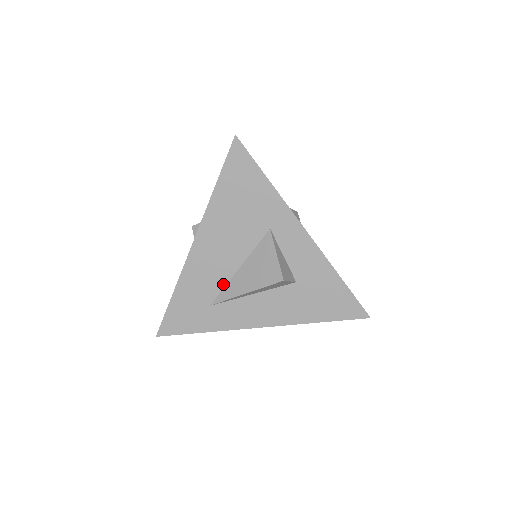
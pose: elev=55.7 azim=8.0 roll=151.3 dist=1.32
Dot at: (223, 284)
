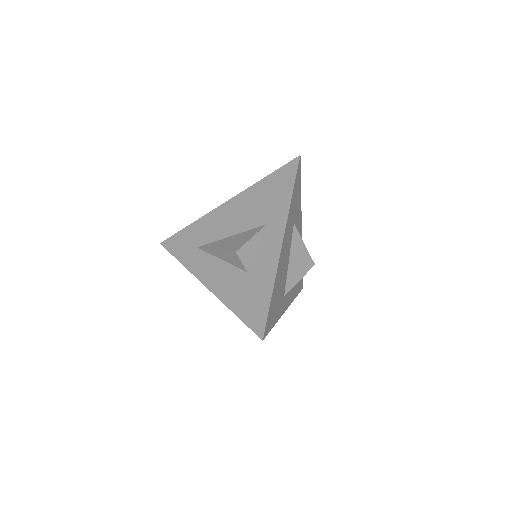
Dot at: (214, 239)
